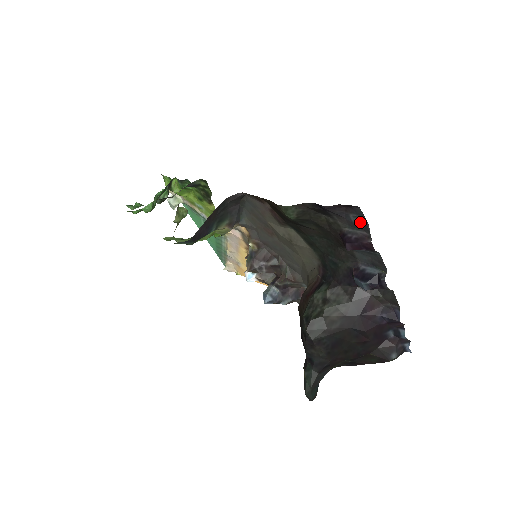
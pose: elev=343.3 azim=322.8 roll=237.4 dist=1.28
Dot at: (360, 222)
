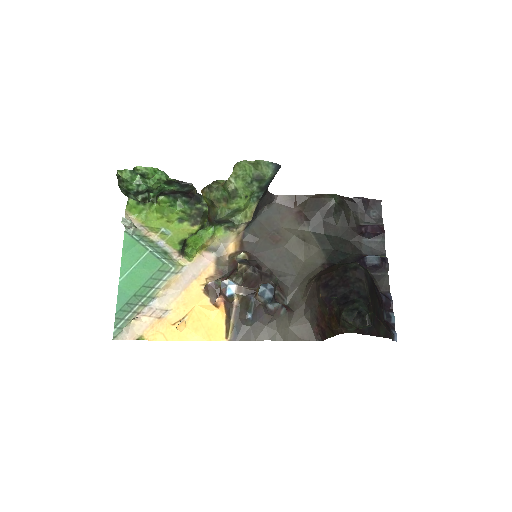
Dot at: (376, 216)
